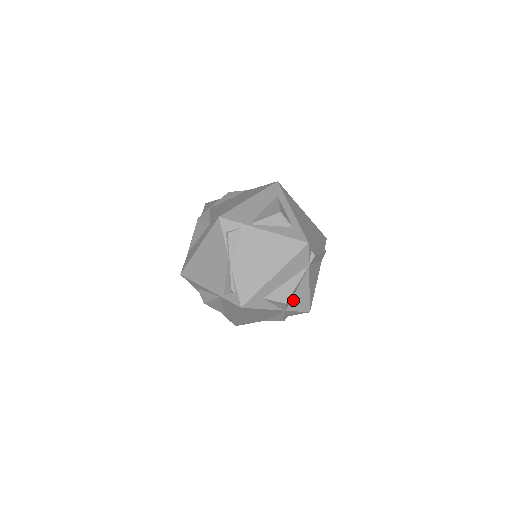
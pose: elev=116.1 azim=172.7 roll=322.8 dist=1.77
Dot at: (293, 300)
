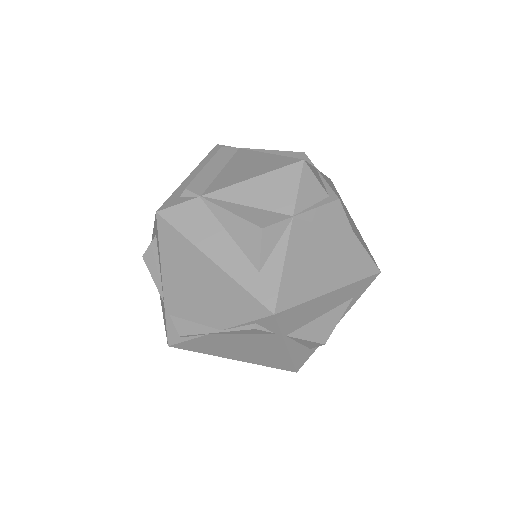
Dot at: occluded
